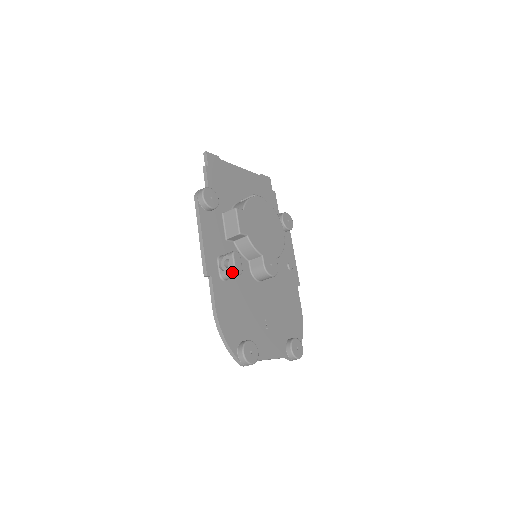
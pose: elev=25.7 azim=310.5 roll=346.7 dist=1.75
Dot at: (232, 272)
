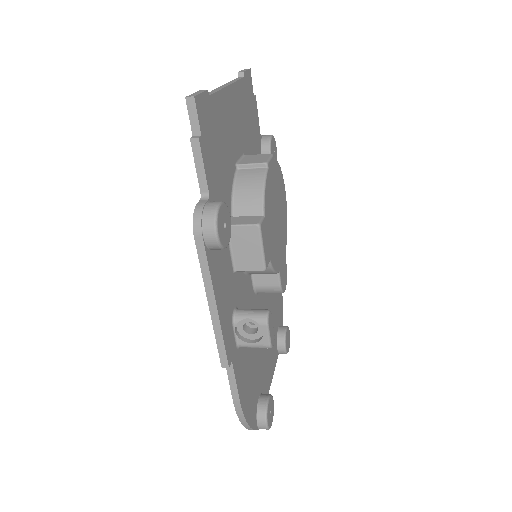
Dot at: (264, 347)
